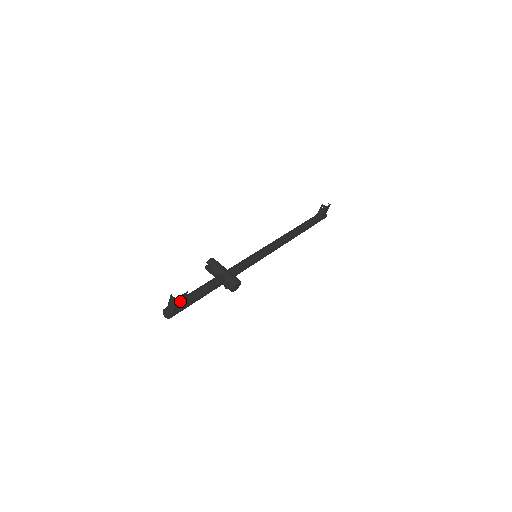
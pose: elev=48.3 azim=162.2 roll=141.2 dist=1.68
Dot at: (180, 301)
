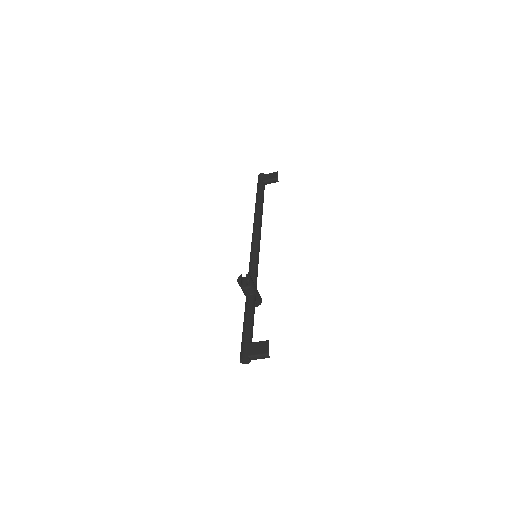
Dot at: occluded
